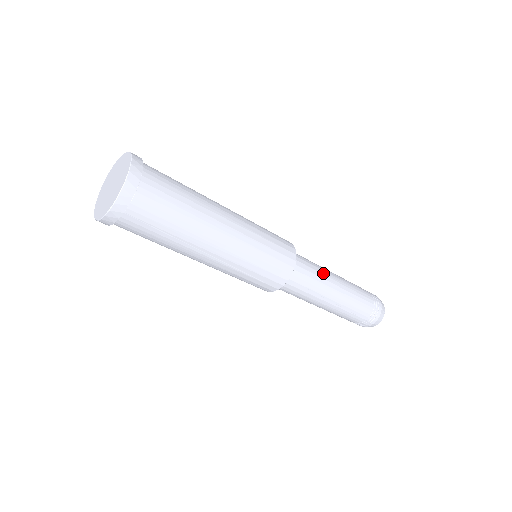
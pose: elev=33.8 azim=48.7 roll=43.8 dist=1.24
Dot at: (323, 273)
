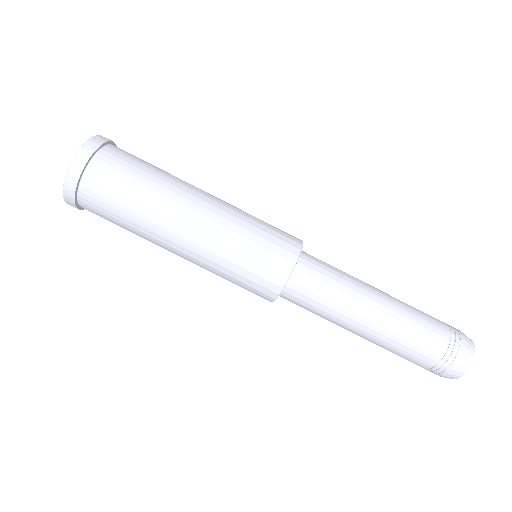
Dot at: (350, 275)
